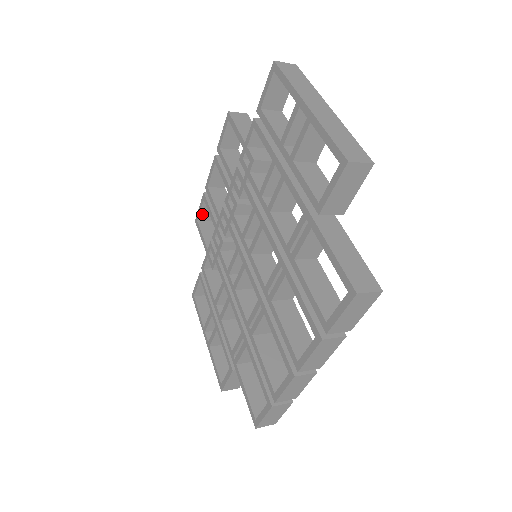
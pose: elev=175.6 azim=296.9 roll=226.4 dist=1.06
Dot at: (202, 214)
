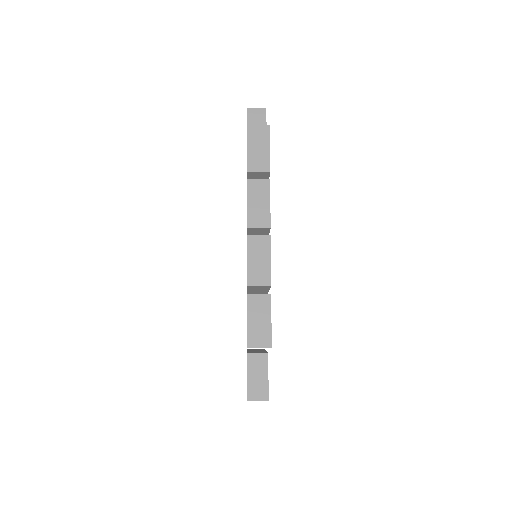
Dot at: occluded
